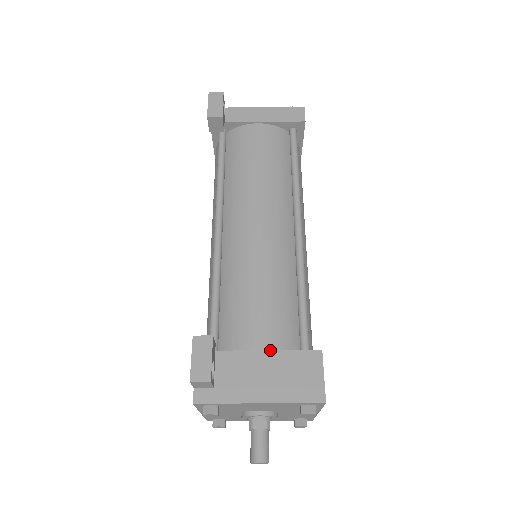
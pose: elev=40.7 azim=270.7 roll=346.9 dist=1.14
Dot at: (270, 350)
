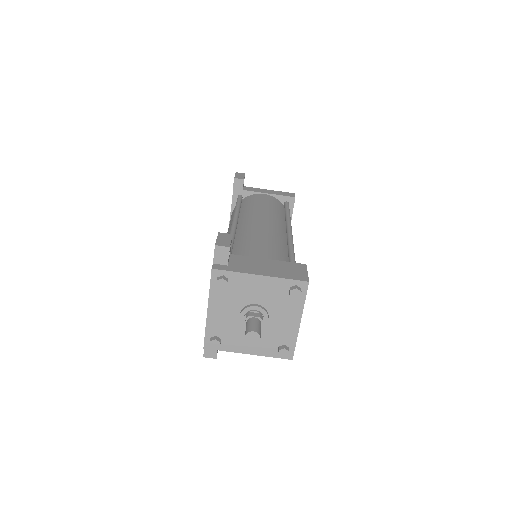
Dot at: (269, 259)
